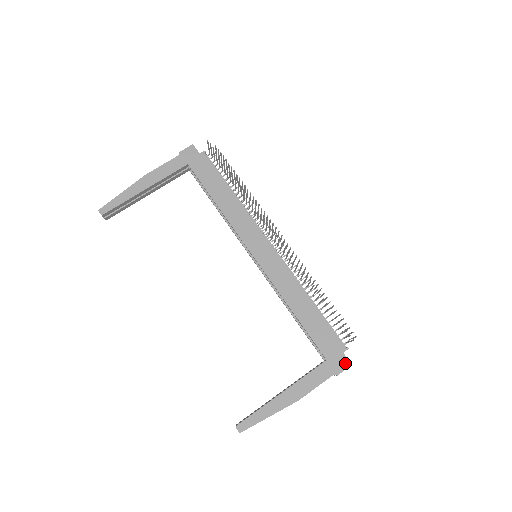
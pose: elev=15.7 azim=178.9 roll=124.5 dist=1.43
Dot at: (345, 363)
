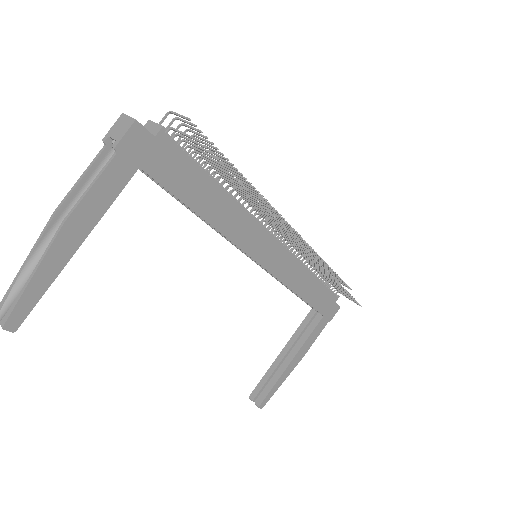
Dot at: (336, 309)
